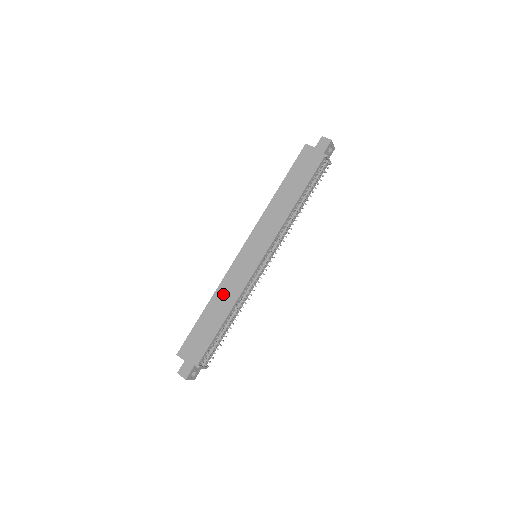
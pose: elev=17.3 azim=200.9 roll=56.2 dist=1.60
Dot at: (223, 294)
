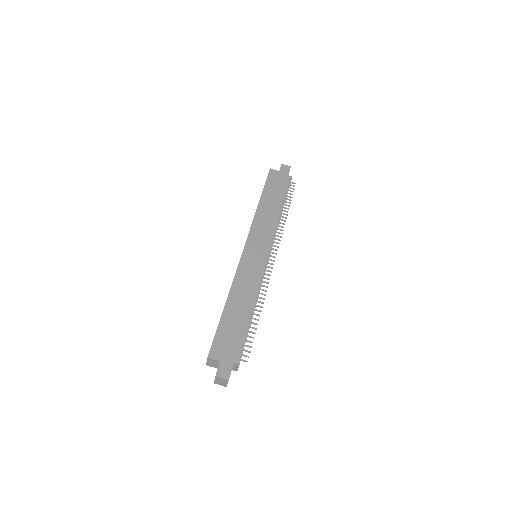
Dot at: (240, 289)
